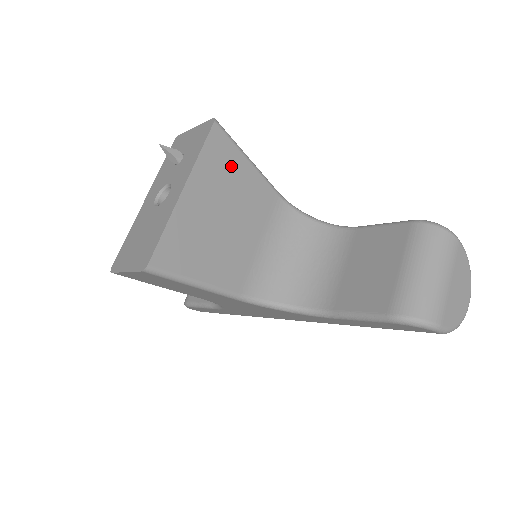
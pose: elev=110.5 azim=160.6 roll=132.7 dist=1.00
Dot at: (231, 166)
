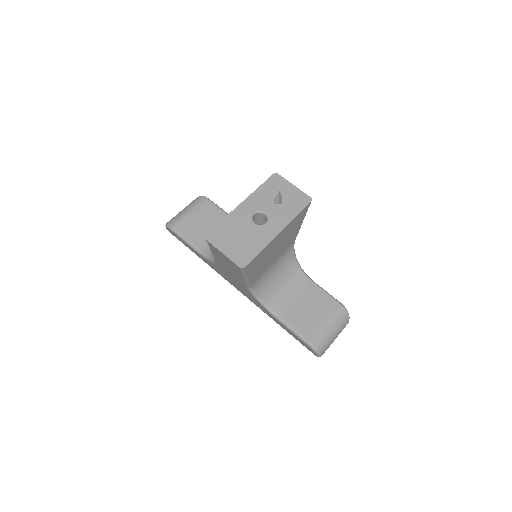
Dot at: (297, 224)
